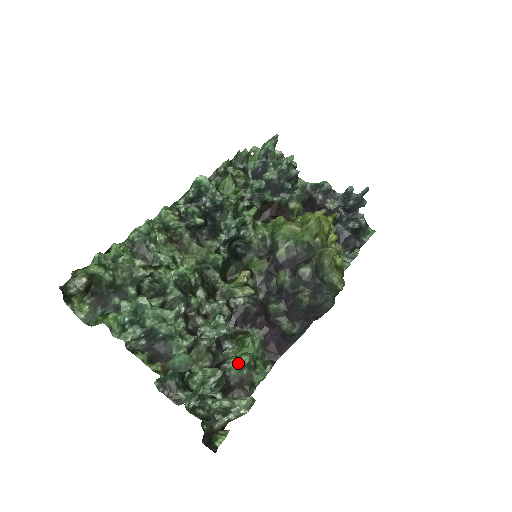
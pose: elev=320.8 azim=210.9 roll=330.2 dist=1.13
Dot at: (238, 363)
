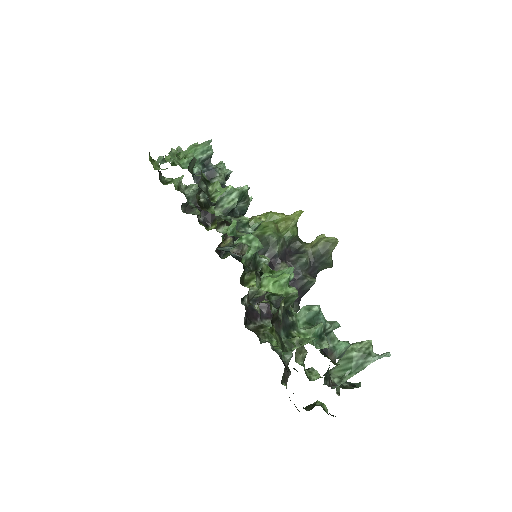
Dot at: occluded
